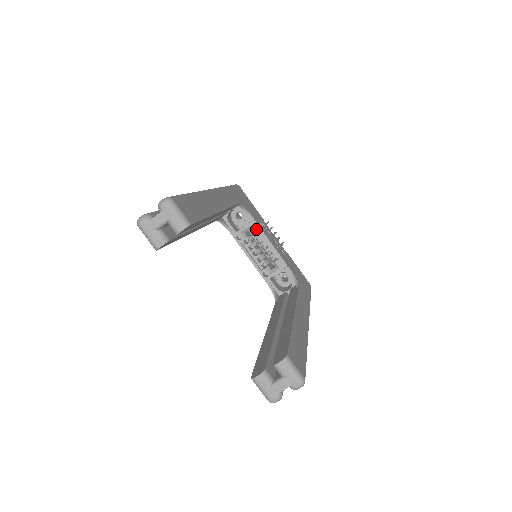
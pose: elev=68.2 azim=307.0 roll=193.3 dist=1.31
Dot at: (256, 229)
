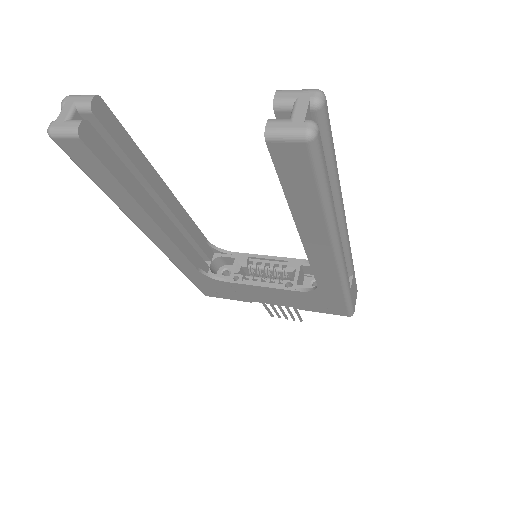
Dot at: (245, 258)
